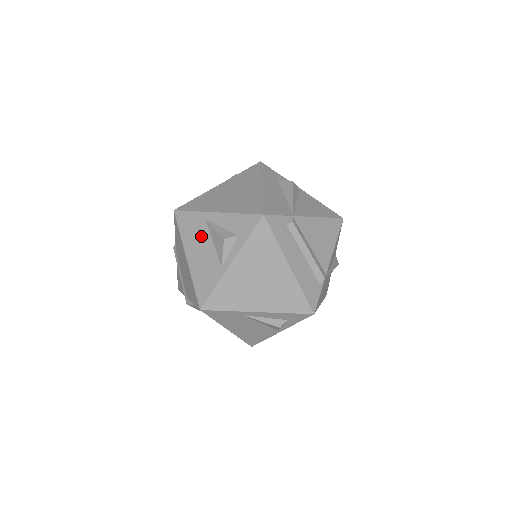
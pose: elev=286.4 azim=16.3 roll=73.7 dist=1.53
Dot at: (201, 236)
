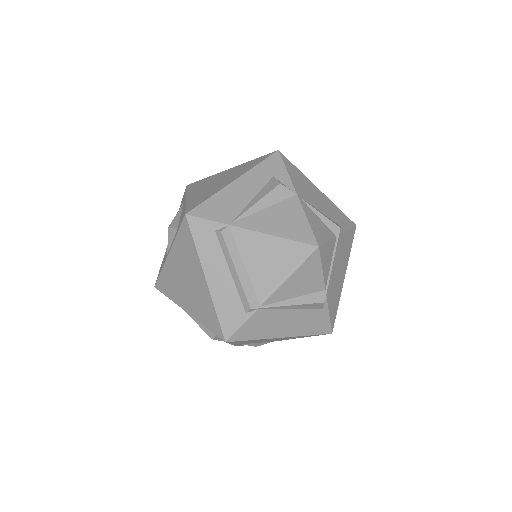
Dot at: occluded
